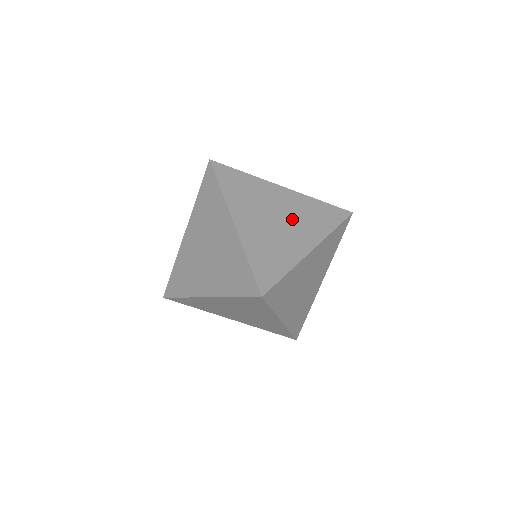
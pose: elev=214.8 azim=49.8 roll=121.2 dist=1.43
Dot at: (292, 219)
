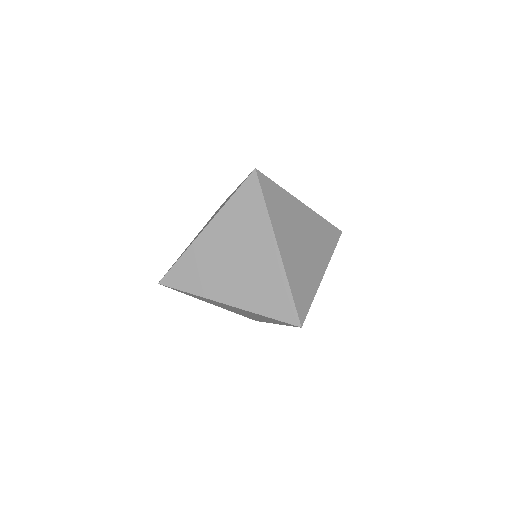
Dot at: (311, 241)
